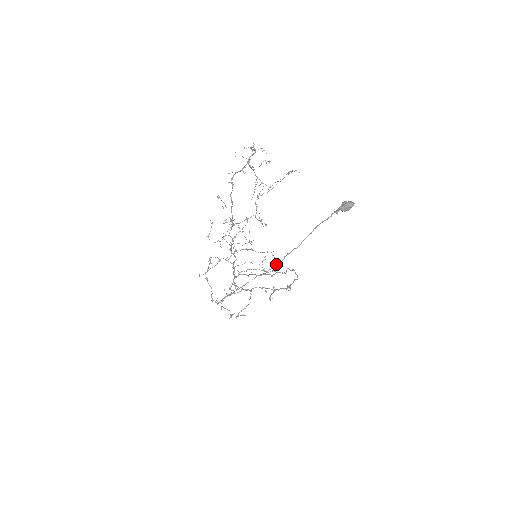
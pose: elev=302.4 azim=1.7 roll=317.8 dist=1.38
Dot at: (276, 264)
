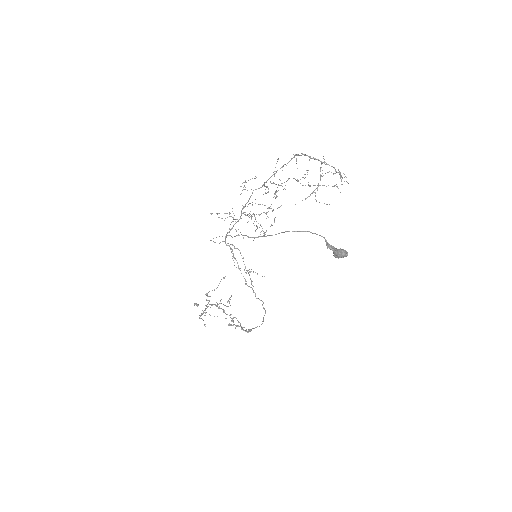
Dot at: occluded
